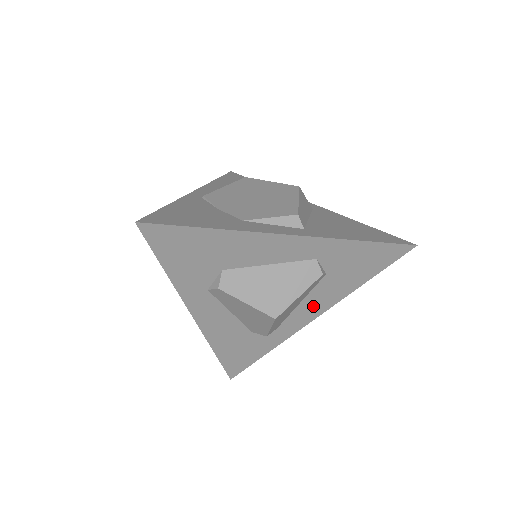
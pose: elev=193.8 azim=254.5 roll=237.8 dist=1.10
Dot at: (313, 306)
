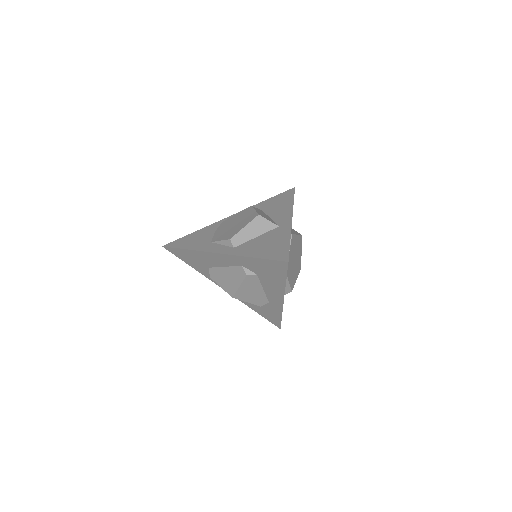
Dot at: (273, 292)
